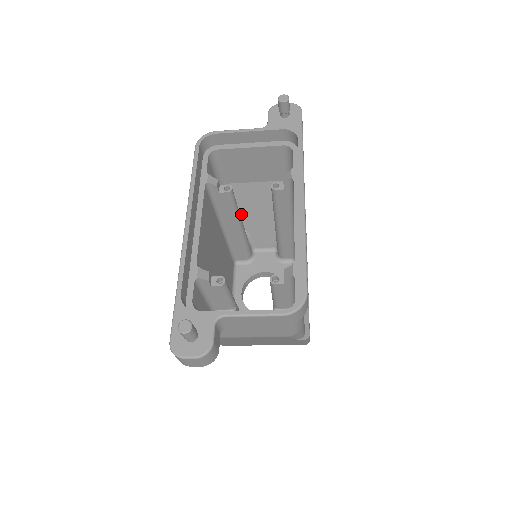
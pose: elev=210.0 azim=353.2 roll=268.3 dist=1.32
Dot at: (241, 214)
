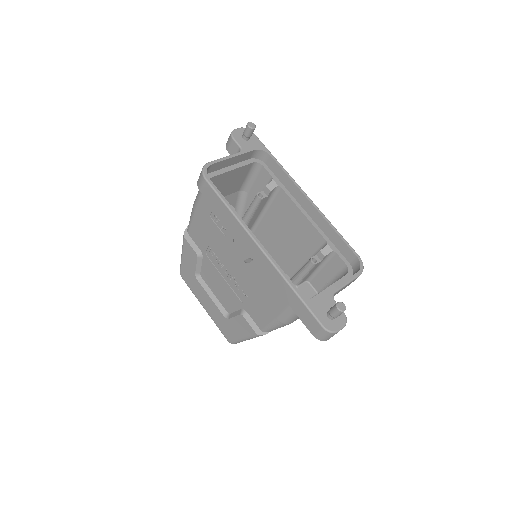
Dot at: occluded
